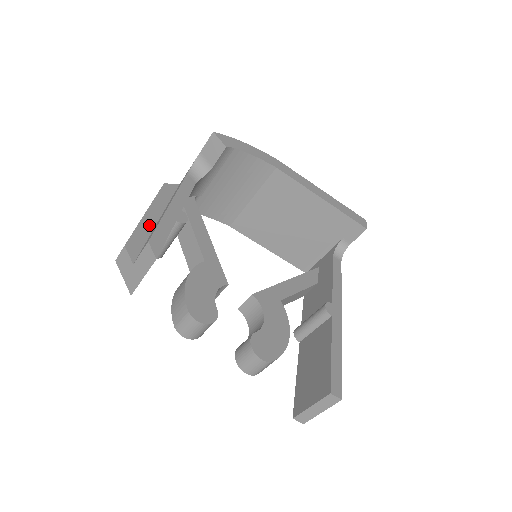
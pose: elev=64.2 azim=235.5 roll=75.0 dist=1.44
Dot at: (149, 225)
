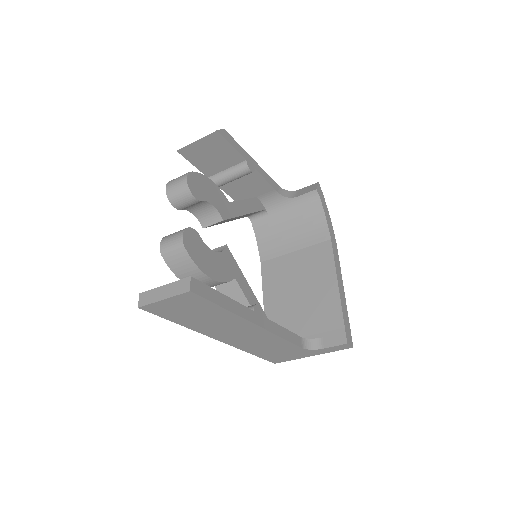
Dot at: occluded
